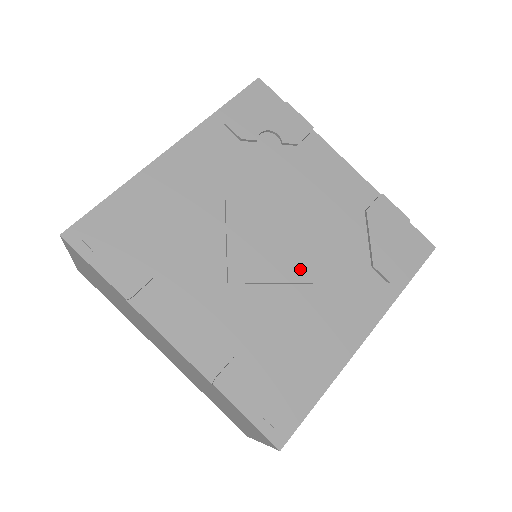
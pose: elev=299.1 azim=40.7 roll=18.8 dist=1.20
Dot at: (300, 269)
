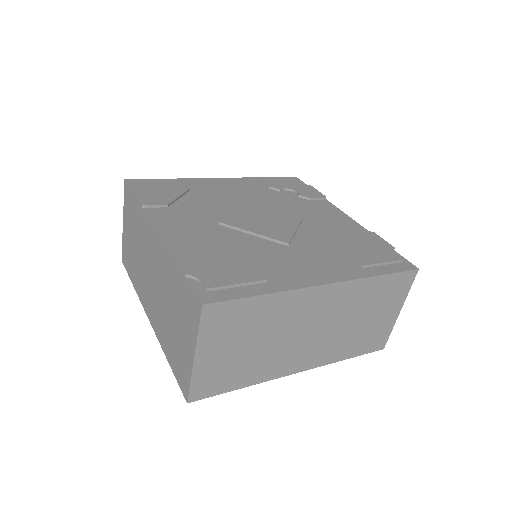
Dot at: (282, 235)
